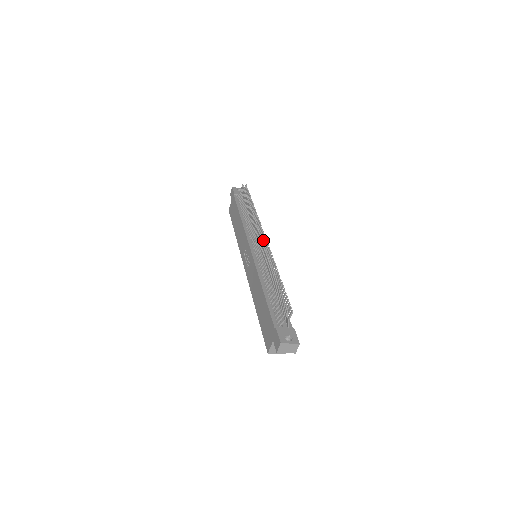
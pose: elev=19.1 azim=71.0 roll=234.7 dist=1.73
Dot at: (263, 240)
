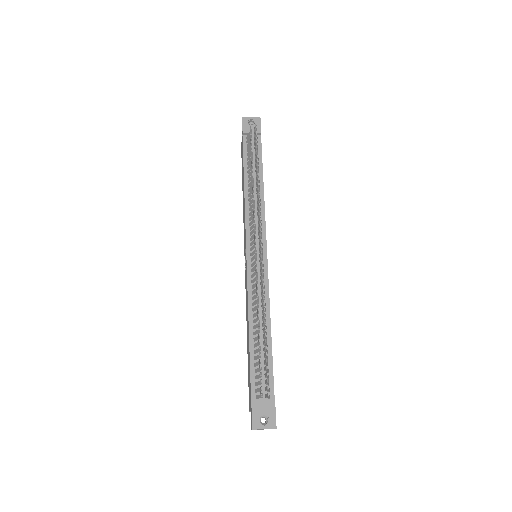
Dot at: (259, 248)
